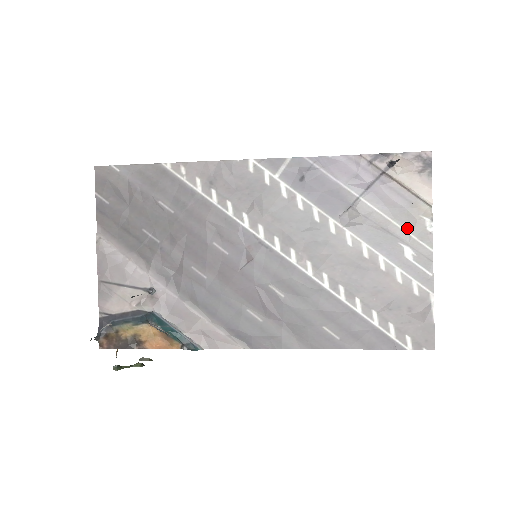
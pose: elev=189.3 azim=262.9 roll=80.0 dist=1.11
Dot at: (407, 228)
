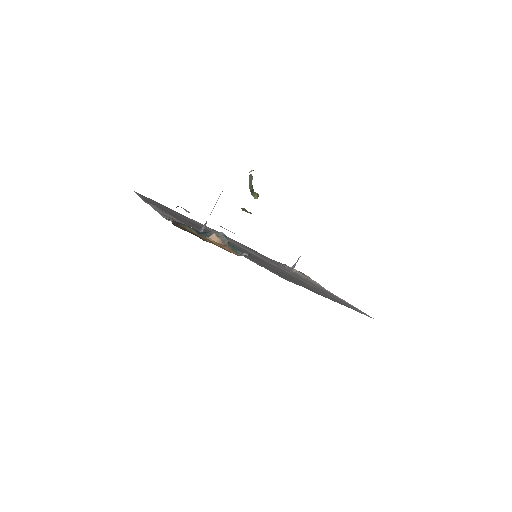
Dot at: occluded
